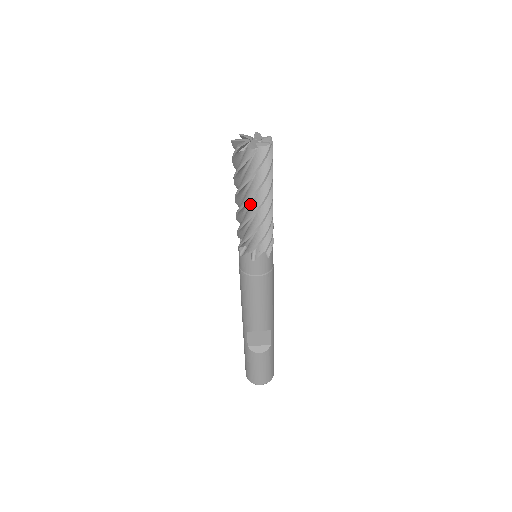
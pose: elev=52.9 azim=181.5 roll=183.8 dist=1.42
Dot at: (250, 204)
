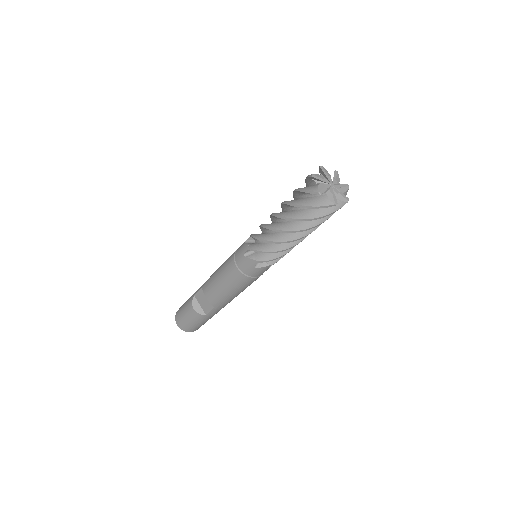
Dot at: (282, 221)
